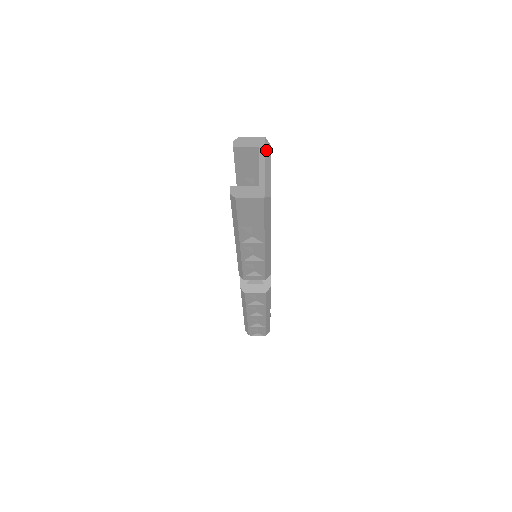
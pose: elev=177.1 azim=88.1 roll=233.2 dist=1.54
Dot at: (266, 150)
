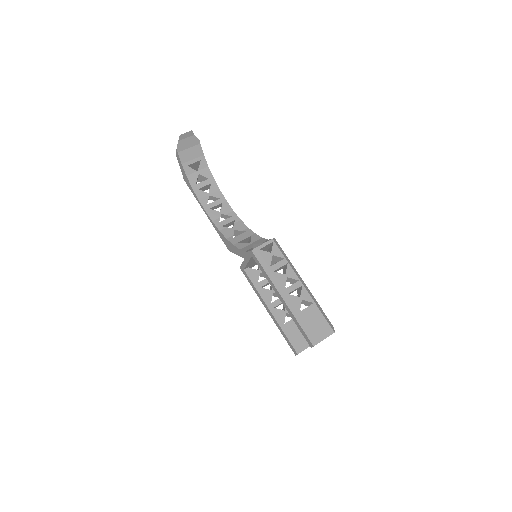
Dot at: occluded
